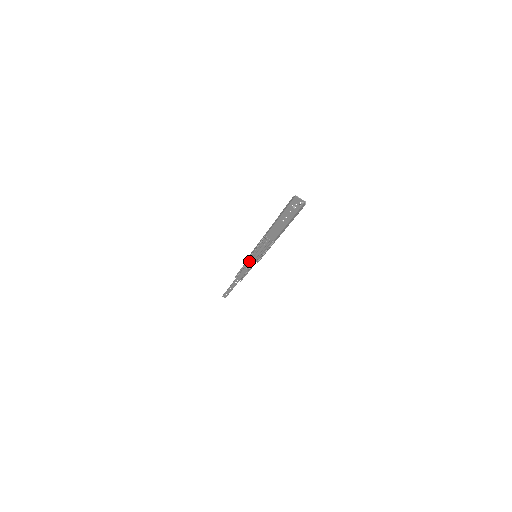
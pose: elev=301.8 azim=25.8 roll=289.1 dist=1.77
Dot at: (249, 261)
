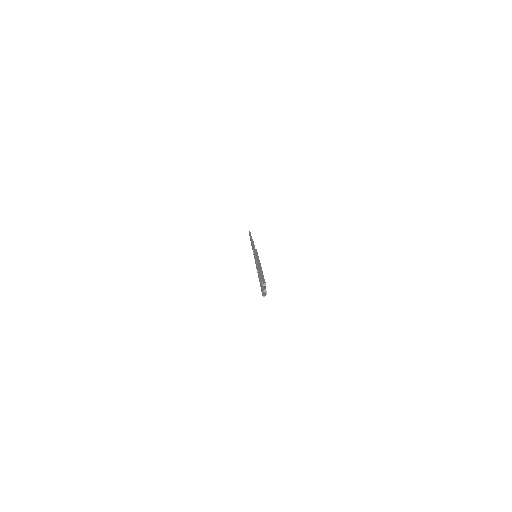
Dot at: occluded
